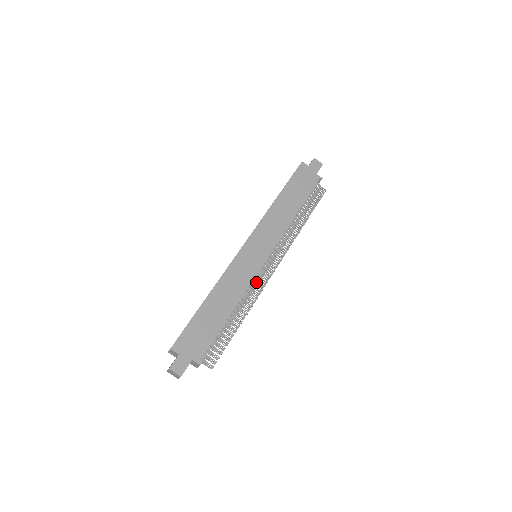
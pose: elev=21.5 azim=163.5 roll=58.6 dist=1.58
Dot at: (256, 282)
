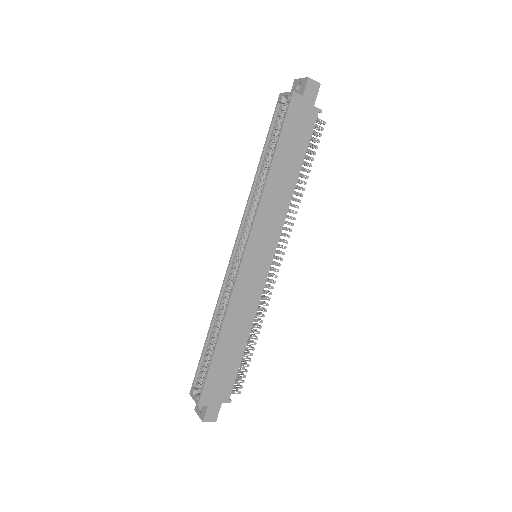
Dot at: occluded
